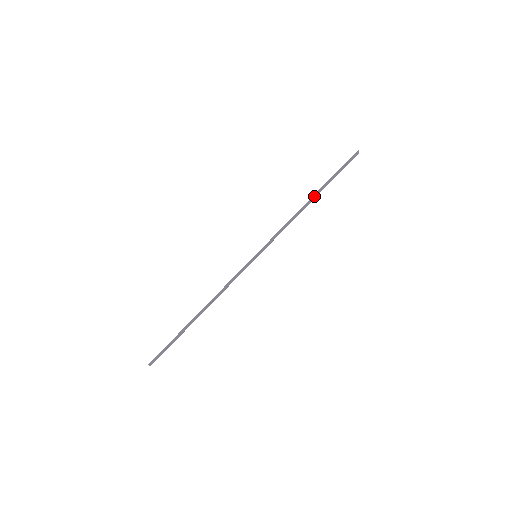
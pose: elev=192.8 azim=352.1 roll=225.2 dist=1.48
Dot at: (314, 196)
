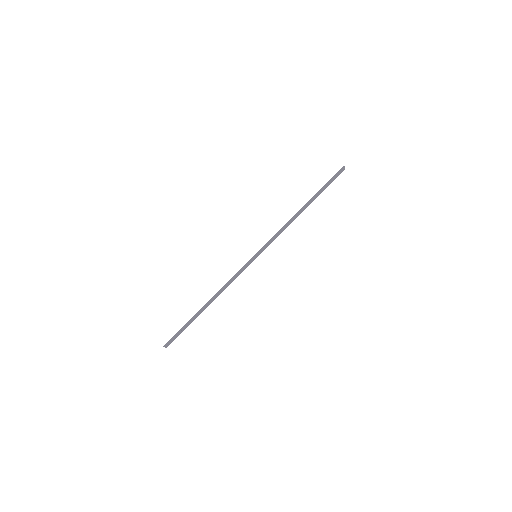
Dot at: (305, 205)
